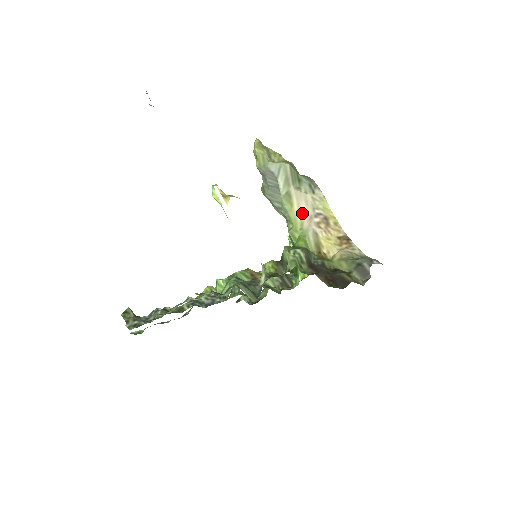
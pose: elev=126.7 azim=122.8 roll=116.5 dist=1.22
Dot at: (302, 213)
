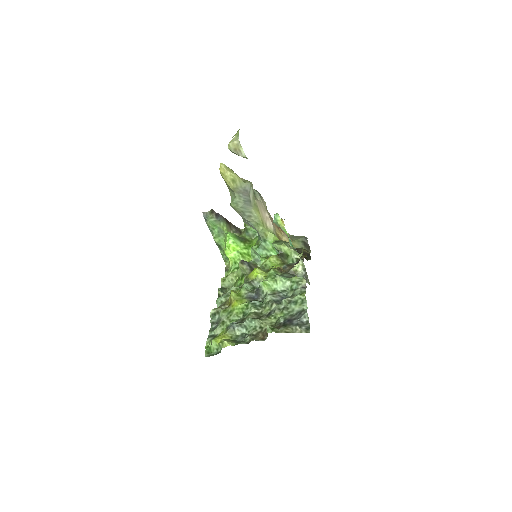
Dot at: (264, 217)
